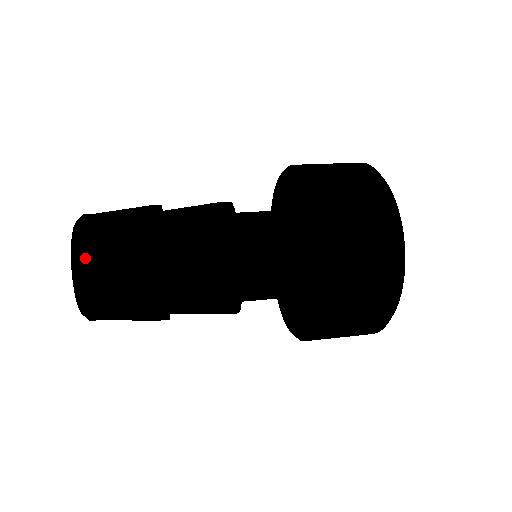
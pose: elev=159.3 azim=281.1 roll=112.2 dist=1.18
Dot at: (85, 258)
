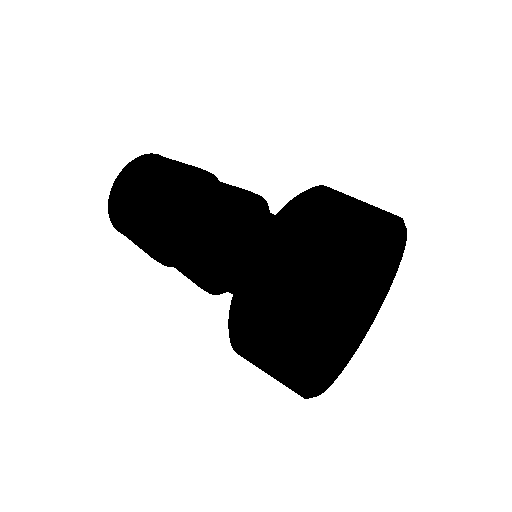
Dot at: (117, 229)
